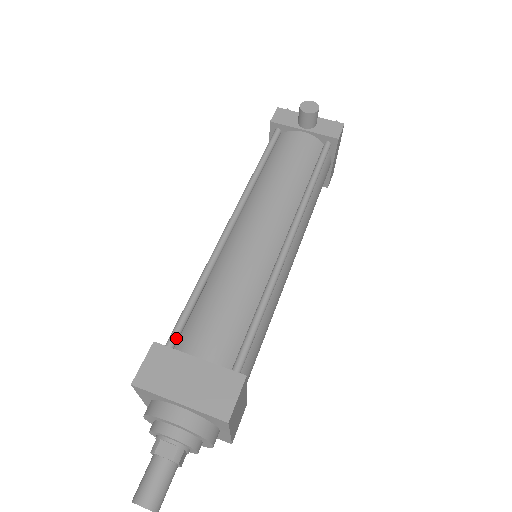
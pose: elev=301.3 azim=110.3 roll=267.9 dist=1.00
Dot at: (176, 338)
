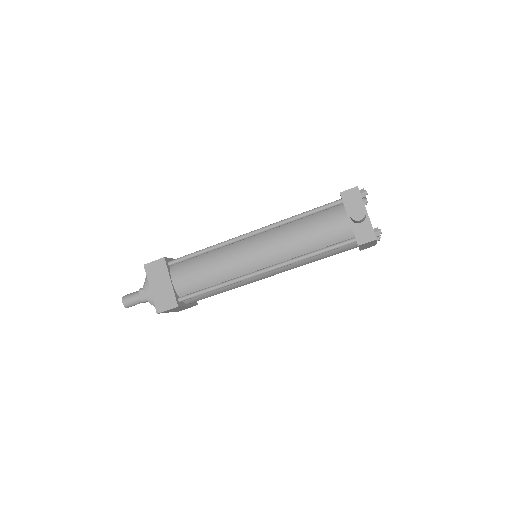
Dot at: (175, 263)
